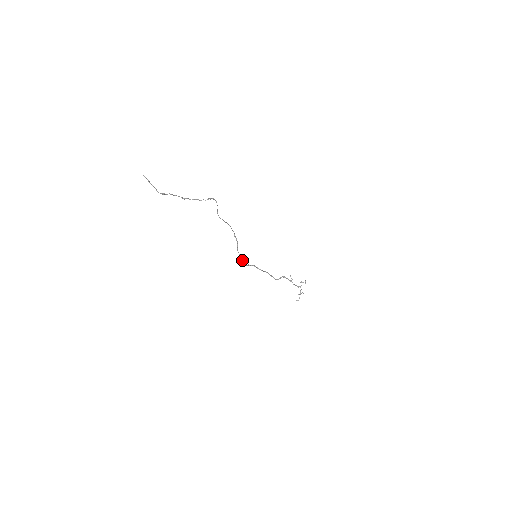
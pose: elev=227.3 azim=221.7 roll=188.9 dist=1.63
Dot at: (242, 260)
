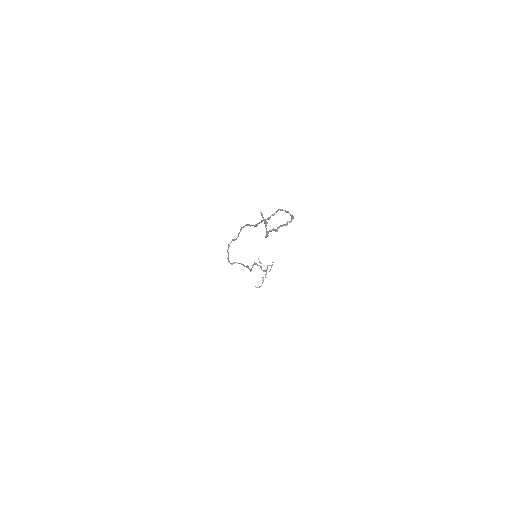
Dot at: (228, 258)
